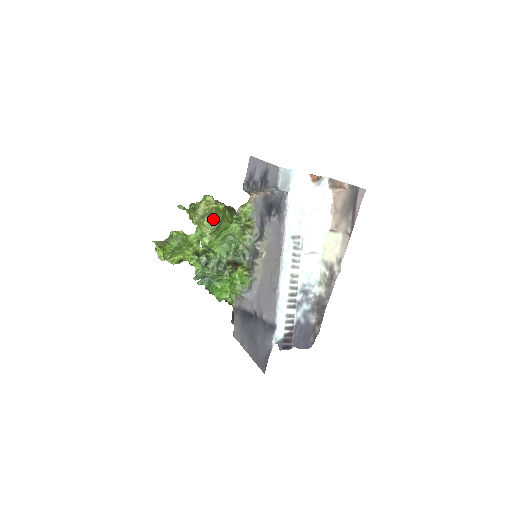
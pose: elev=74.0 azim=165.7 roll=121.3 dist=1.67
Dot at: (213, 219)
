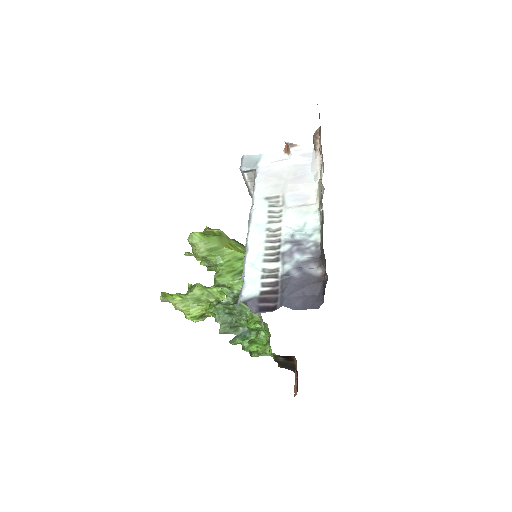
Dot at: (195, 232)
